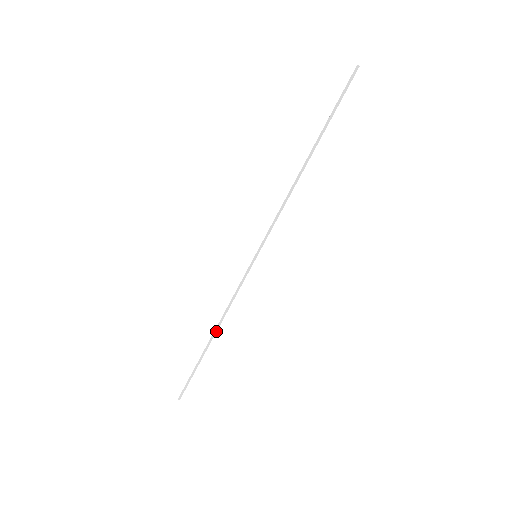
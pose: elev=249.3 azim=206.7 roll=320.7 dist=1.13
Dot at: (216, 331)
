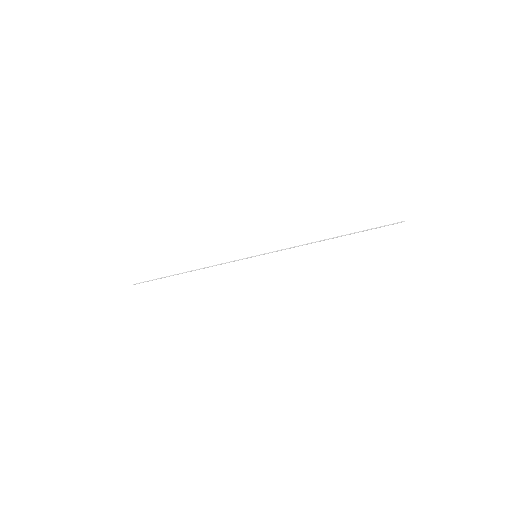
Dot at: occluded
